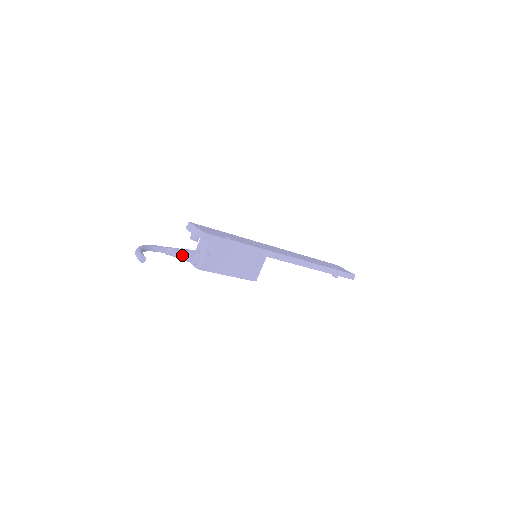
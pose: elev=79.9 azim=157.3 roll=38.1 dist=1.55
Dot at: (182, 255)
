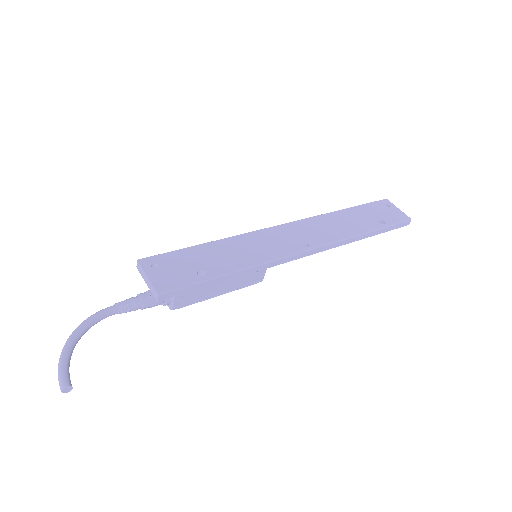
Dot at: (141, 306)
